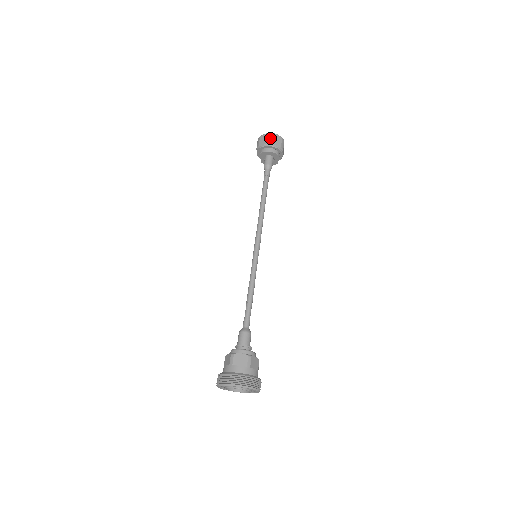
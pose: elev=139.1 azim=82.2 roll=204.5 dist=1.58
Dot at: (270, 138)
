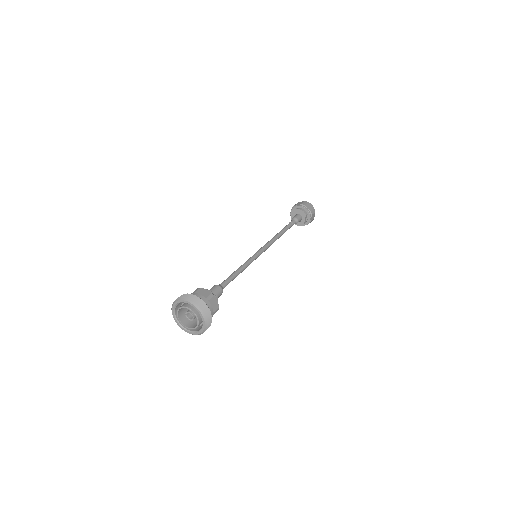
Dot at: (305, 203)
